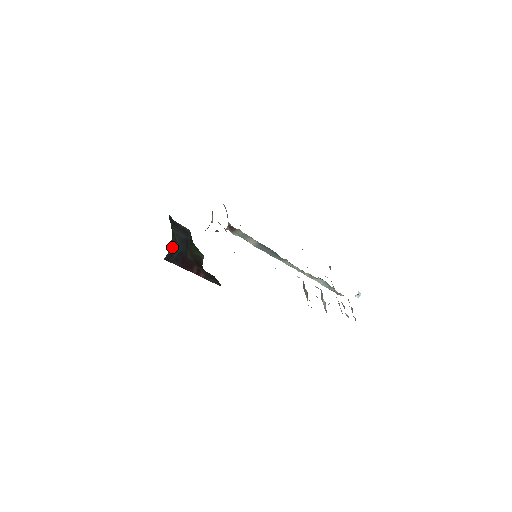
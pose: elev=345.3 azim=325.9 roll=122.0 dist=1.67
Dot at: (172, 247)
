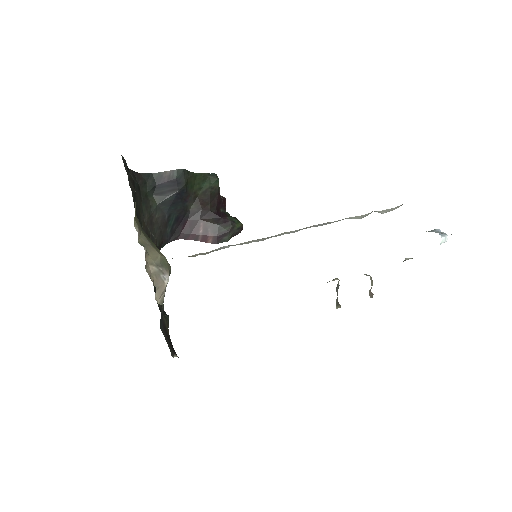
Dot at: (159, 231)
